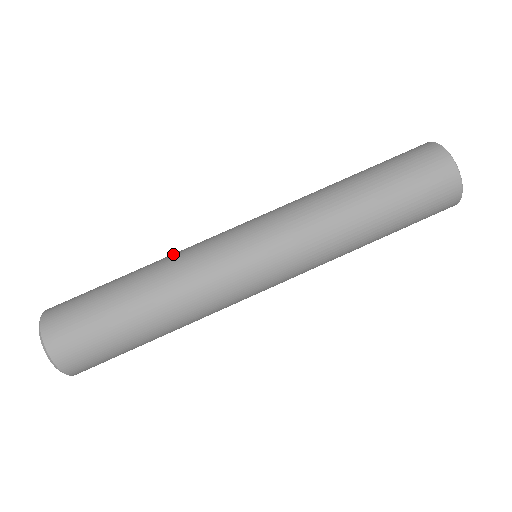
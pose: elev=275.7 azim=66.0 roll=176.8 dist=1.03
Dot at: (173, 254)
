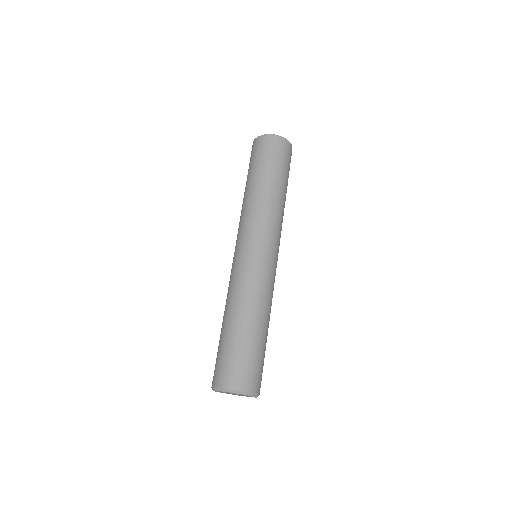
Dot at: (231, 294)
